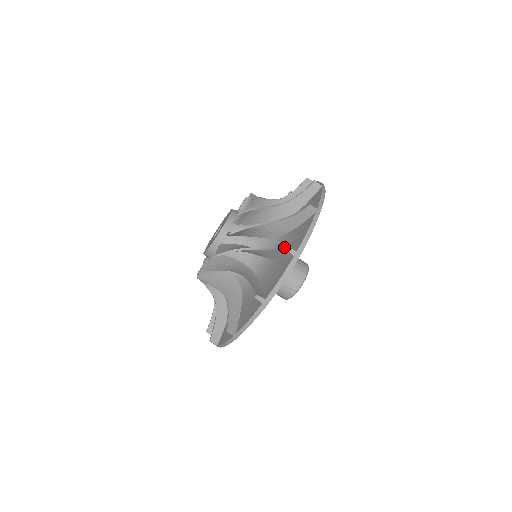
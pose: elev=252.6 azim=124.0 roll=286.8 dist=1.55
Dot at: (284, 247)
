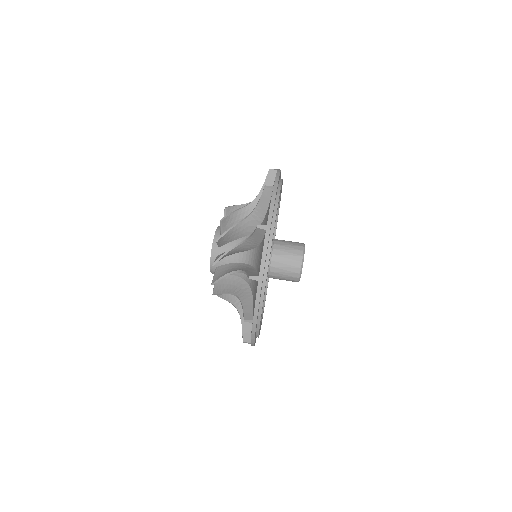
Dot at: (256, 227)
